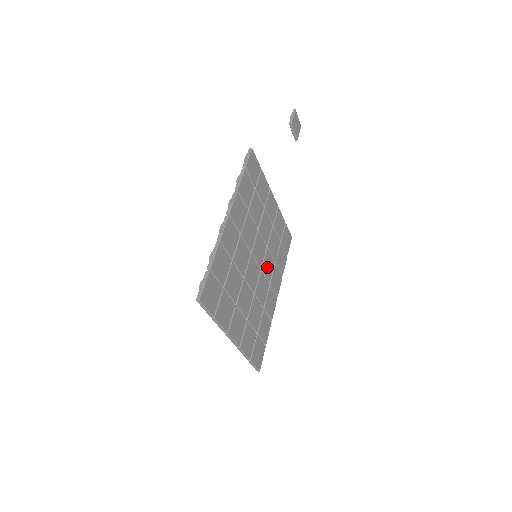
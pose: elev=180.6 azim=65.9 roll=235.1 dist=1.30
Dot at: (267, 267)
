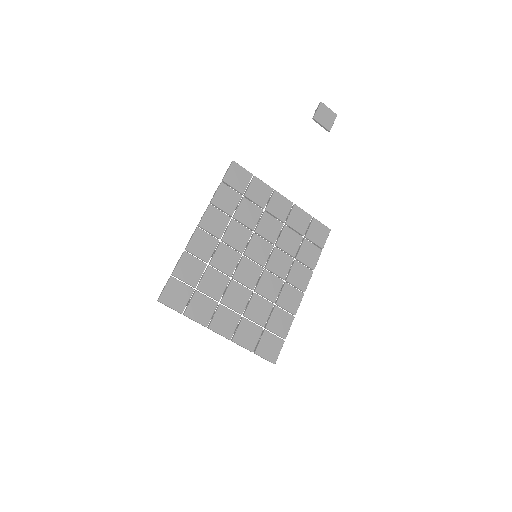
Dot at: (278, 264)
